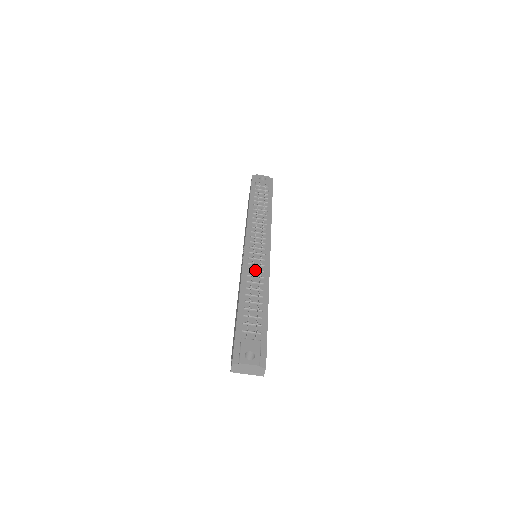
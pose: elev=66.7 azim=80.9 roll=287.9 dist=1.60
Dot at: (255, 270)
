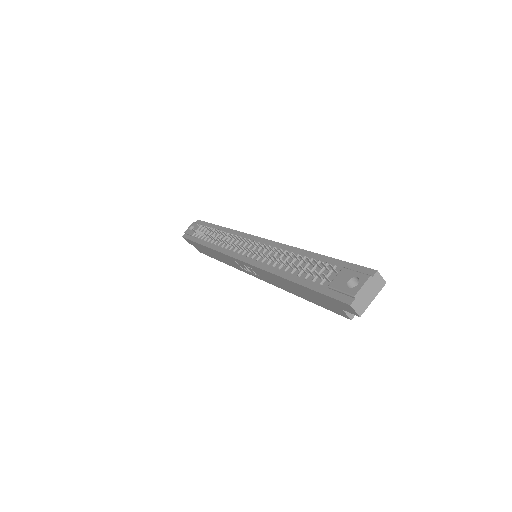
Dot at: (267, 255)
